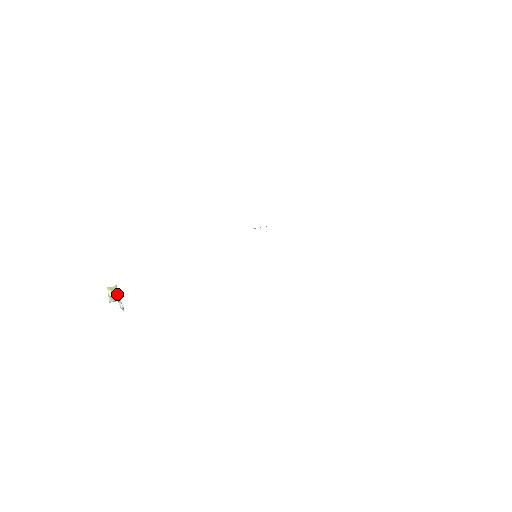
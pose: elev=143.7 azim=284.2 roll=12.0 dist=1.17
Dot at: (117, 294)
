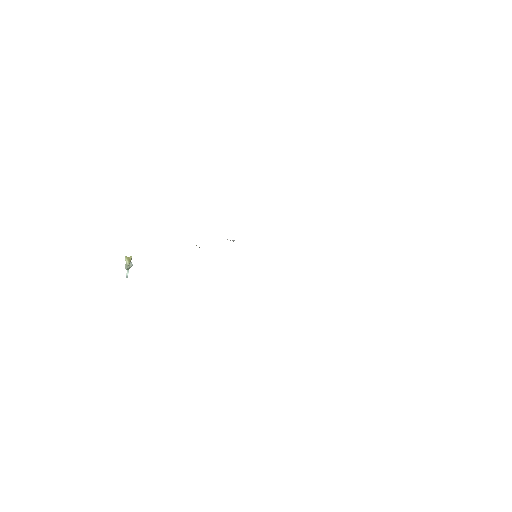
Dot at: (130, 264)
